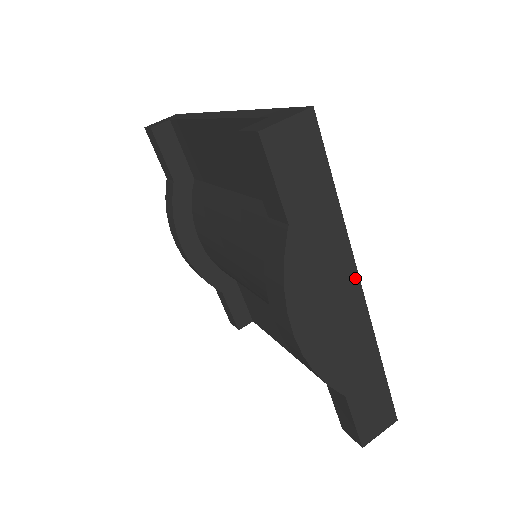
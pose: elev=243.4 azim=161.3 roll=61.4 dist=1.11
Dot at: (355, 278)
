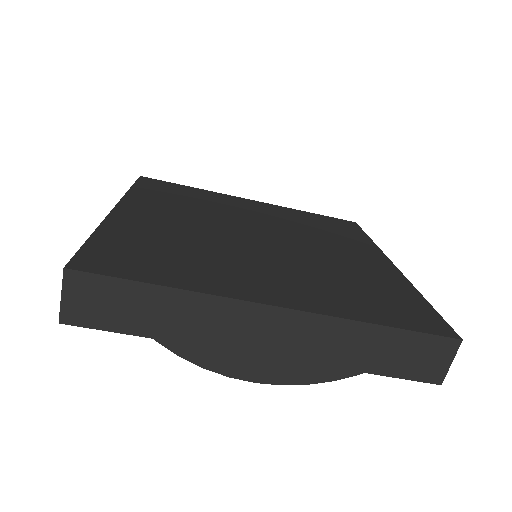
Dot at: (256, 307)
